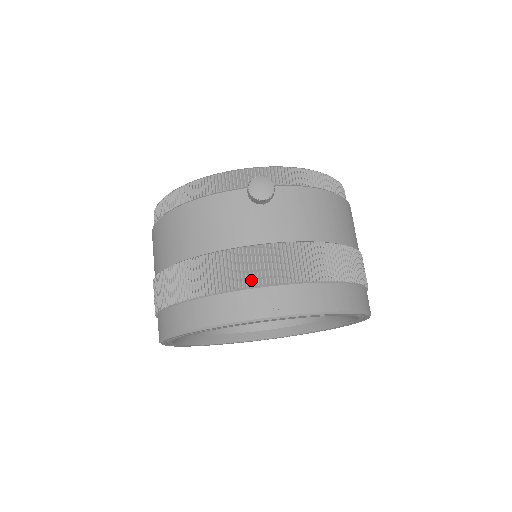
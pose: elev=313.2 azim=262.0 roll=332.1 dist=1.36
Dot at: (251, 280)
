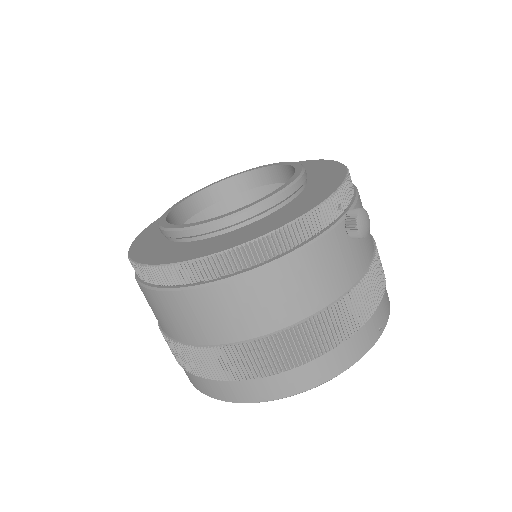
Dot at: (365, 316)
